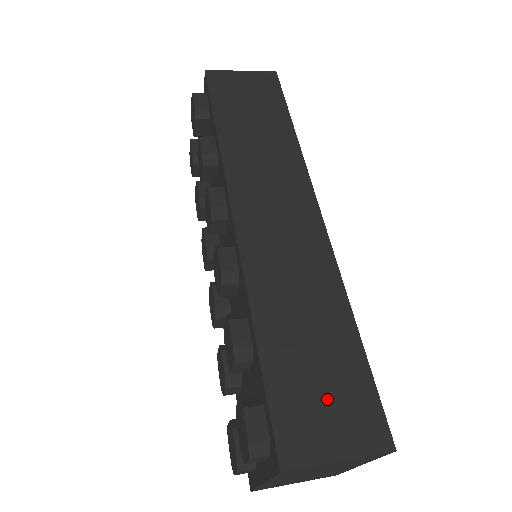
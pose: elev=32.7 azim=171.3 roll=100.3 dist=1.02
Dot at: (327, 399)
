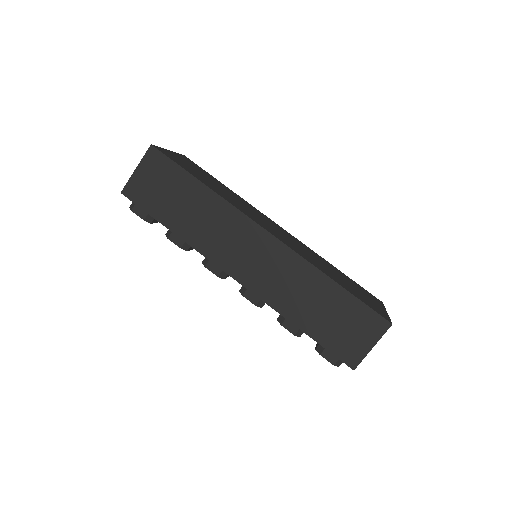
Dot at: (349, 328)
